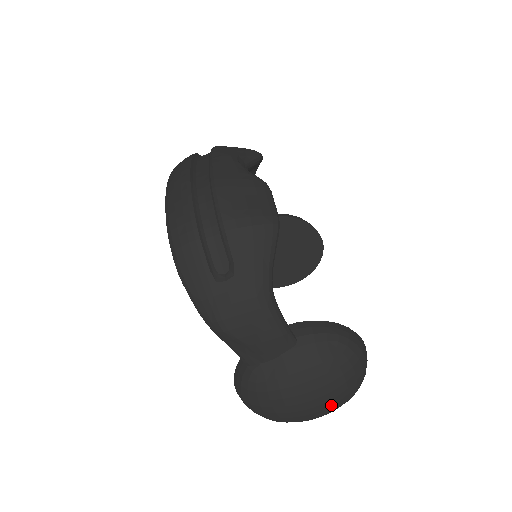
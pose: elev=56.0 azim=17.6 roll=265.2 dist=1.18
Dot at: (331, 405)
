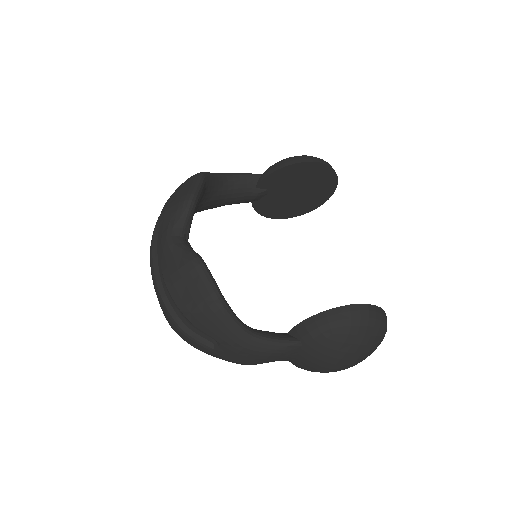
Dot at: (364, 356)
